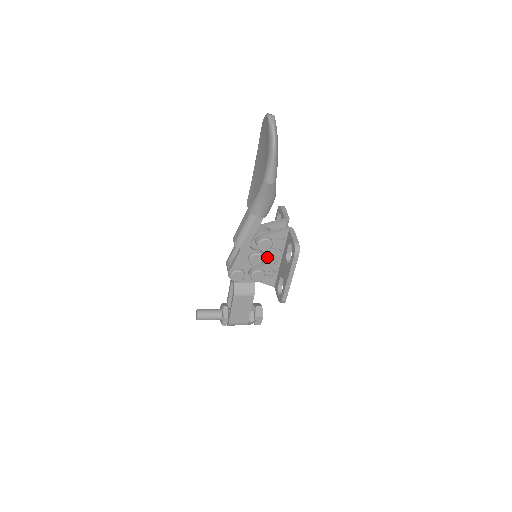
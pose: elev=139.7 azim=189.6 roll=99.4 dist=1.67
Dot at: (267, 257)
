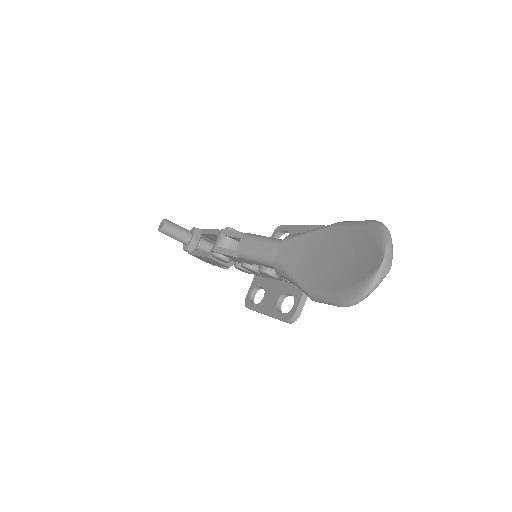
Dot at: occluded
